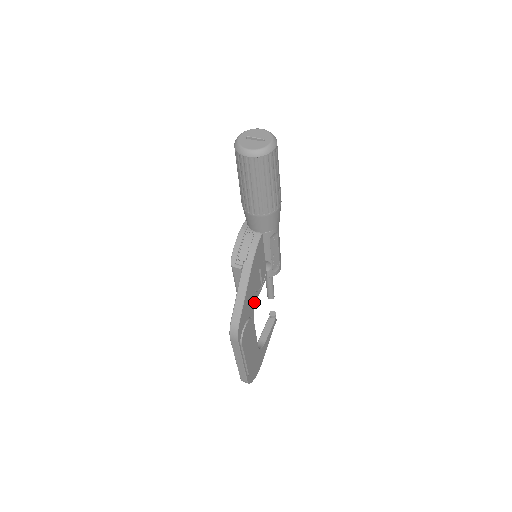
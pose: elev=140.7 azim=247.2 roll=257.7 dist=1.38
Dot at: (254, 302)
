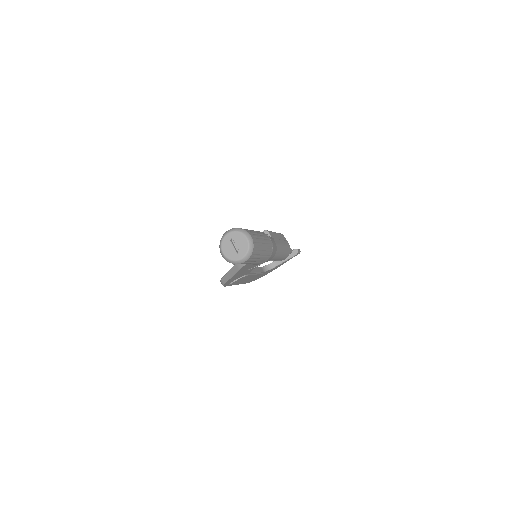
Dot at: (249, 271)
